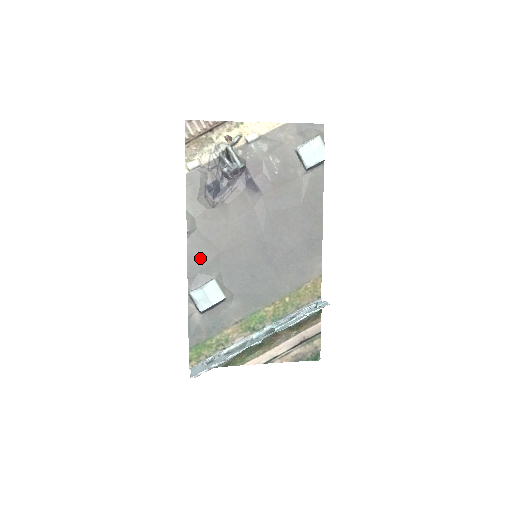
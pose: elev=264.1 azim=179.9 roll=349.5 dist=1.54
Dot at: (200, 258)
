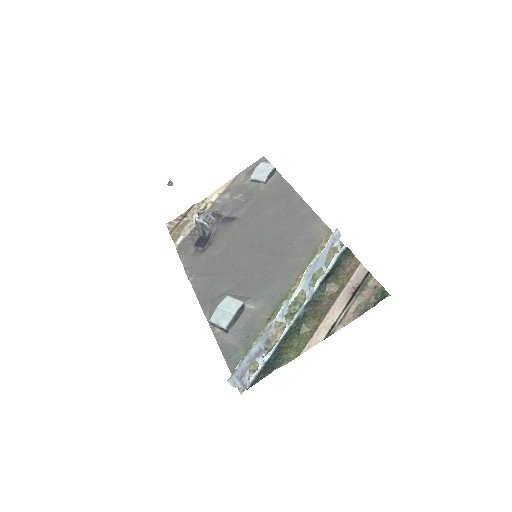
Dot at: (208, 290)
